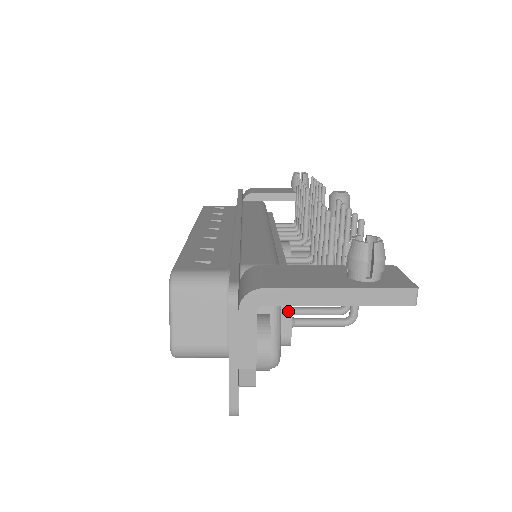
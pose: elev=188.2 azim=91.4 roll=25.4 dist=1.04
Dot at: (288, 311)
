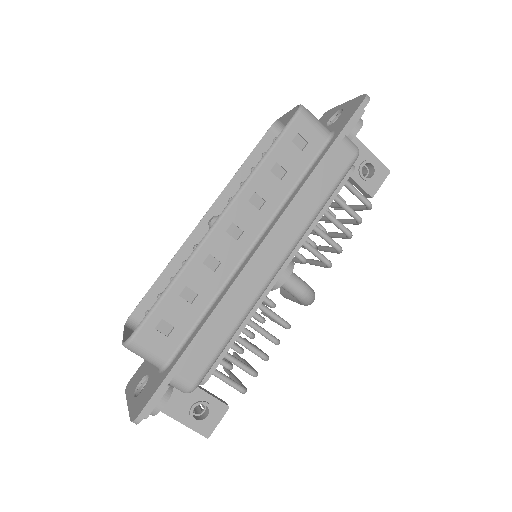
Dot at: occluded
